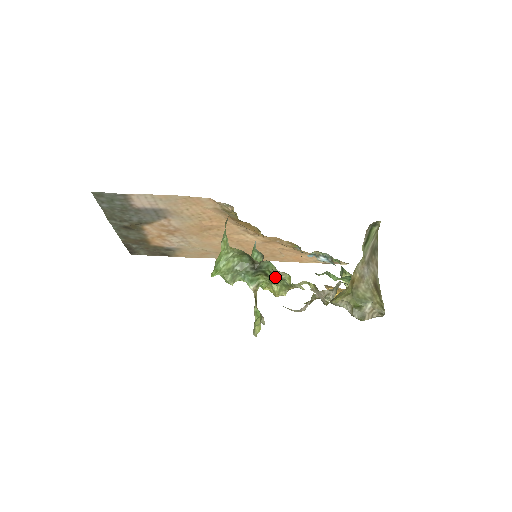
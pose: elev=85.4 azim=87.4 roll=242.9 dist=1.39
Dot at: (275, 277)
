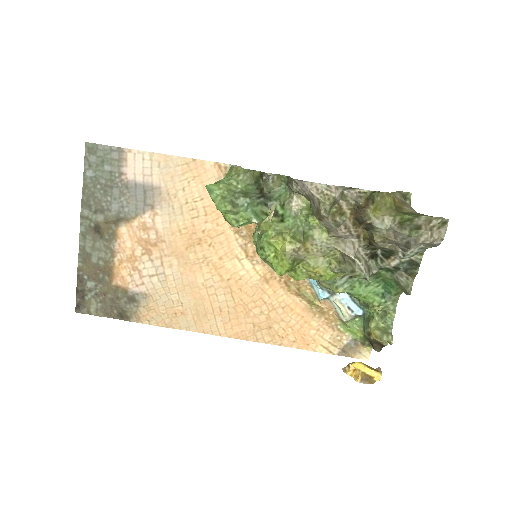
Dot at: (288, 215)
